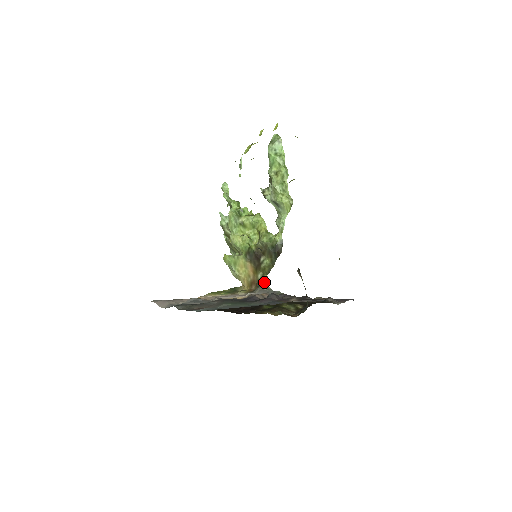
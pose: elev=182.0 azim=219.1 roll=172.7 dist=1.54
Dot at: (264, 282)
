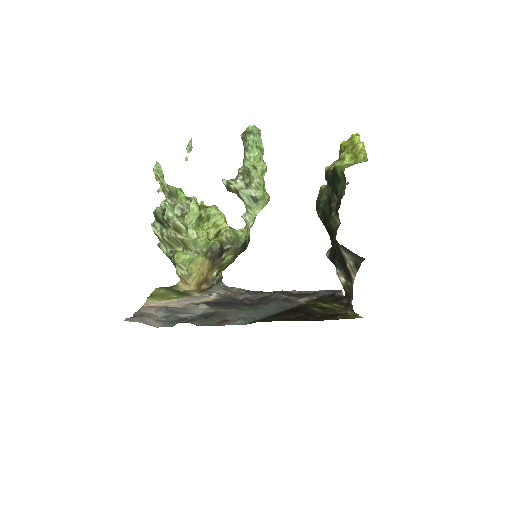
Dot at: (219, 279)
